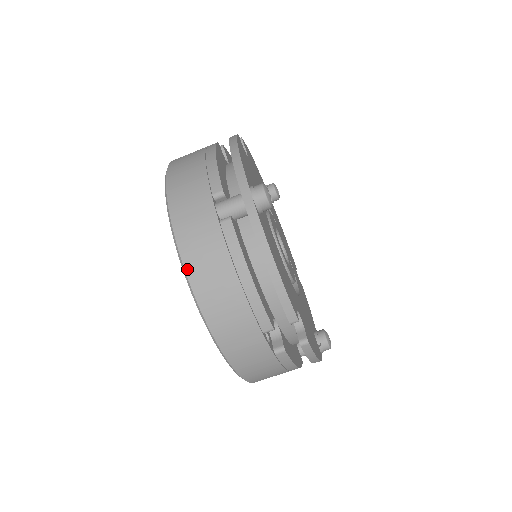
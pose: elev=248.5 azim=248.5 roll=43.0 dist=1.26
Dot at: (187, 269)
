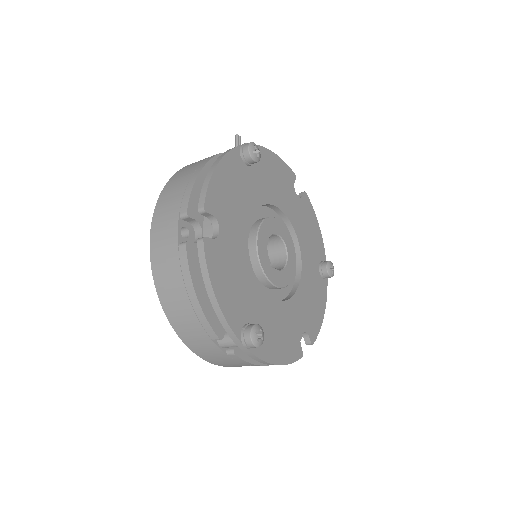
Dot at: (215, 364)
